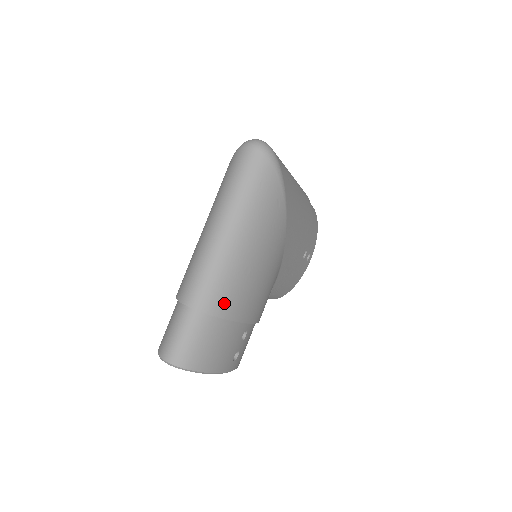
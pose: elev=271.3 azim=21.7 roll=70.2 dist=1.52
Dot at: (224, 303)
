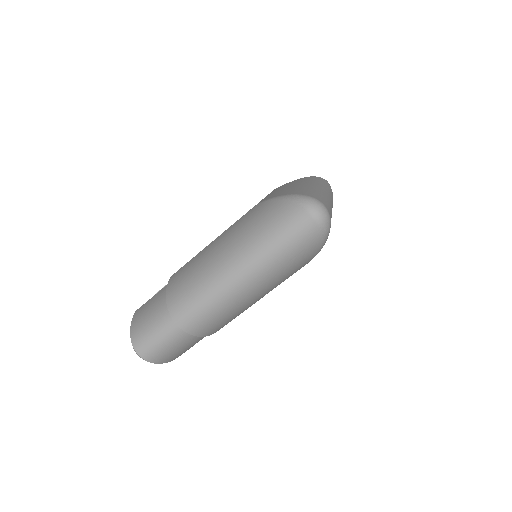
Dot at: (210, 328)
